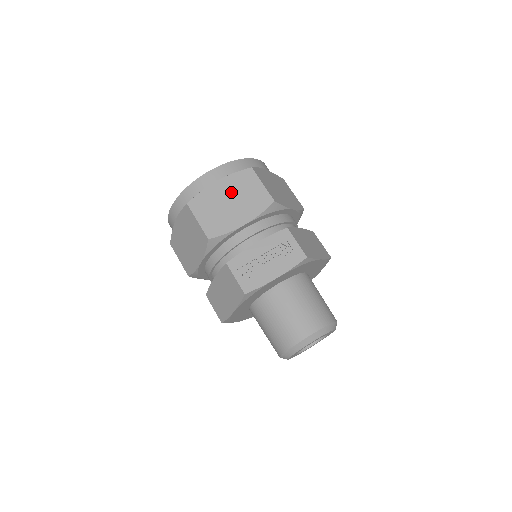
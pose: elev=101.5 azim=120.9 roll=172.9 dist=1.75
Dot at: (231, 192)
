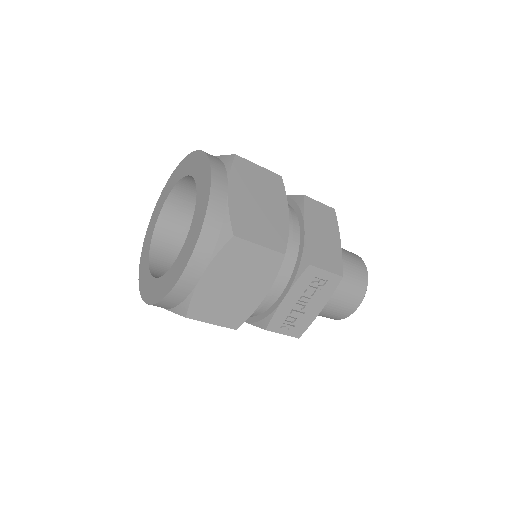
Dot at: (228, 277)
